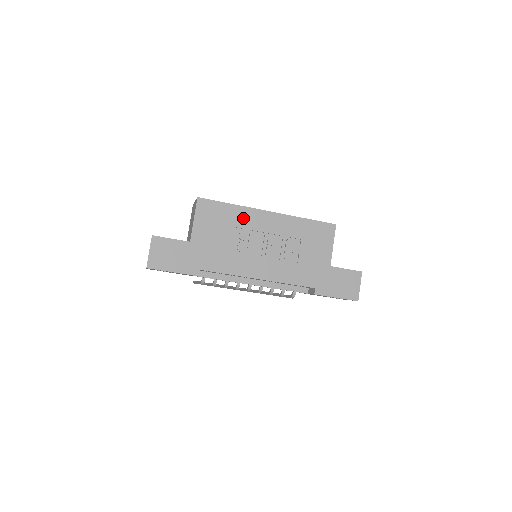
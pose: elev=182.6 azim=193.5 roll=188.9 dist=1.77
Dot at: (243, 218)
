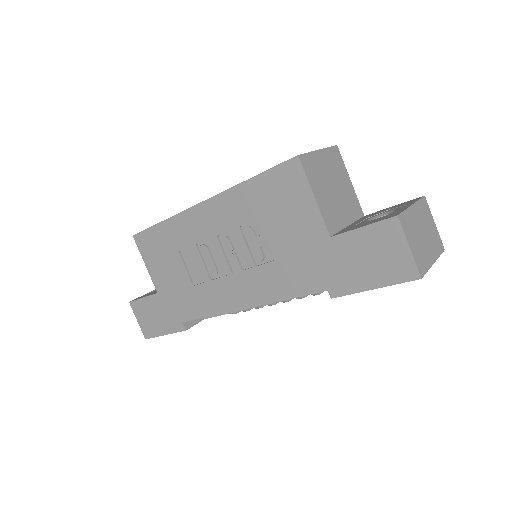
Dot at: (182, 232)
